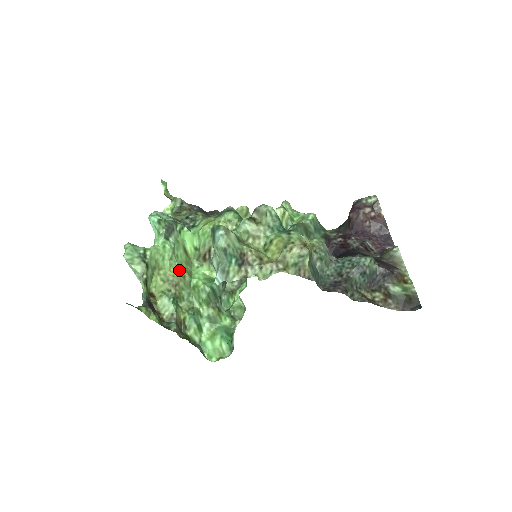
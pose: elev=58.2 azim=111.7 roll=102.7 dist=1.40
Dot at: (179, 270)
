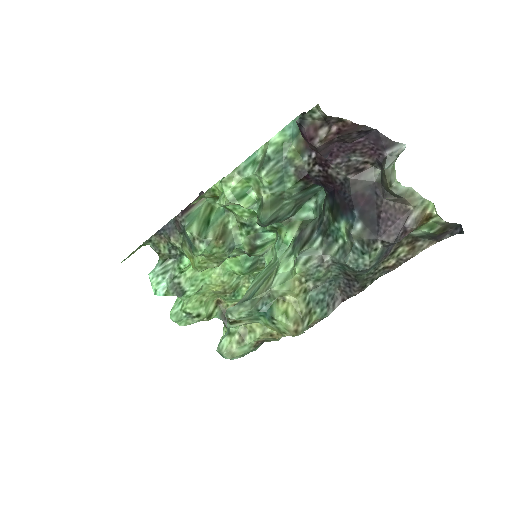
Dot at: (215, 284)
